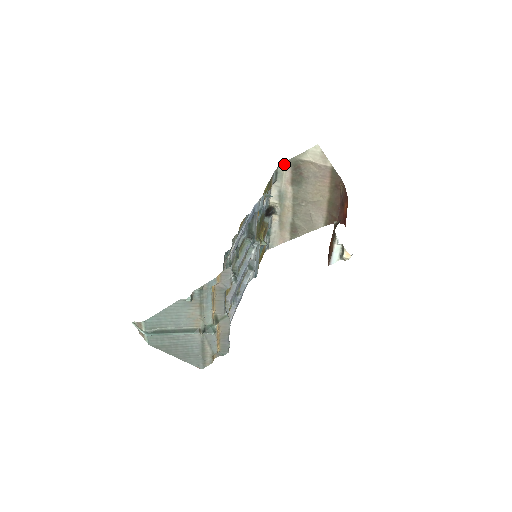
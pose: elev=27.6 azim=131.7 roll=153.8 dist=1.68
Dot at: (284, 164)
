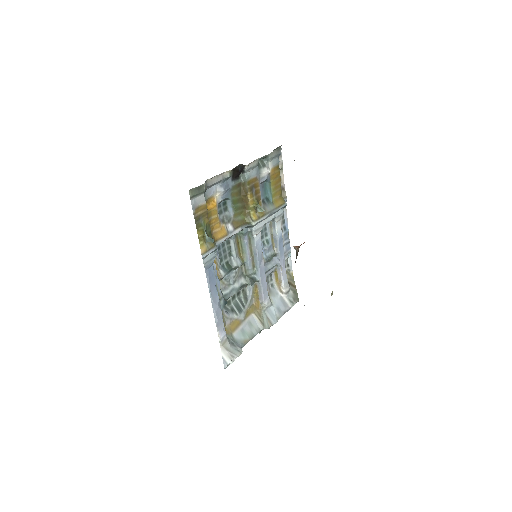
Dot at: occluded
